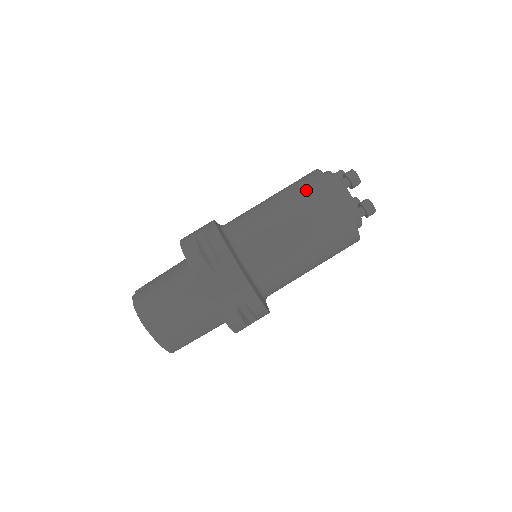
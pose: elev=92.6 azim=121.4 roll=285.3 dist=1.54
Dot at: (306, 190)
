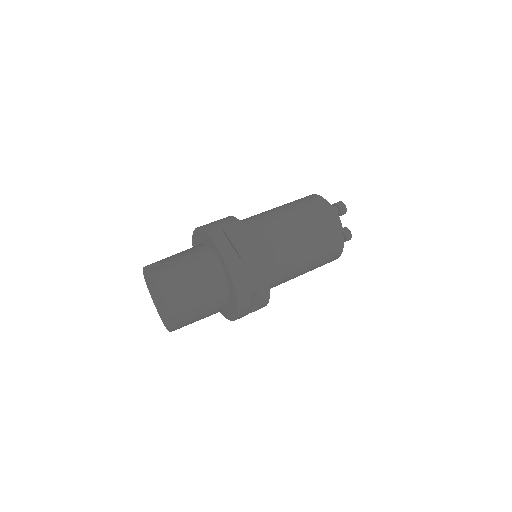
Dot at: (312, 208)
